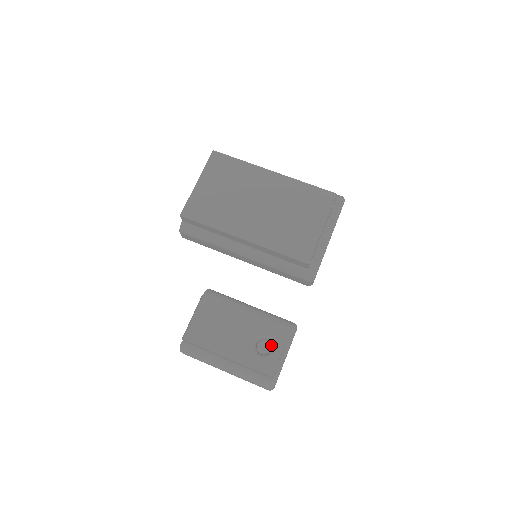
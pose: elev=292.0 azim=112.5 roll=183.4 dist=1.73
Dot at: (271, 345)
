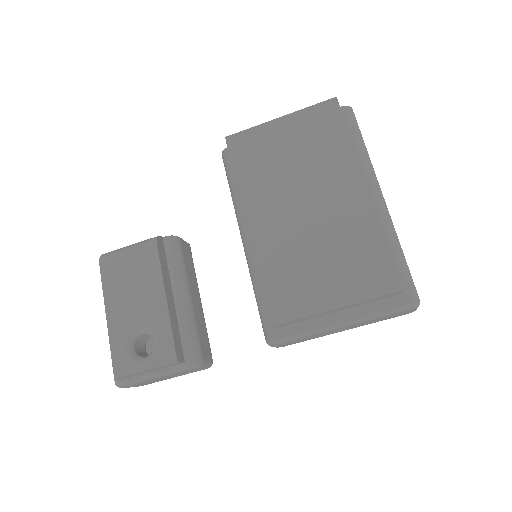
Dot at: occluded
